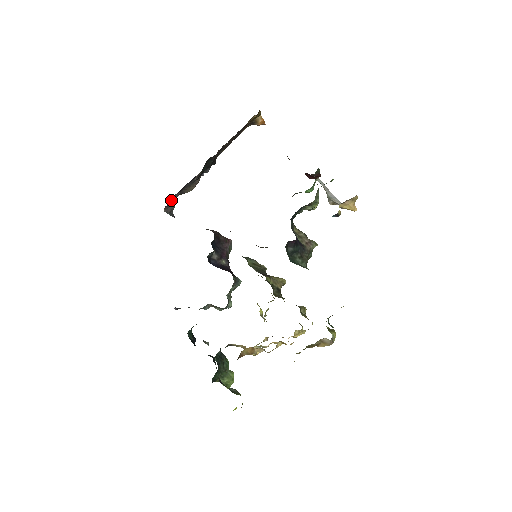
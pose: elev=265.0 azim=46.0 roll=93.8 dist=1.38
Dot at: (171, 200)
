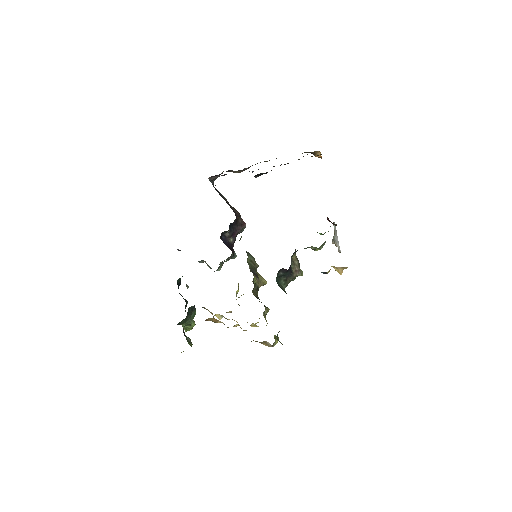
Dot at: occluded
